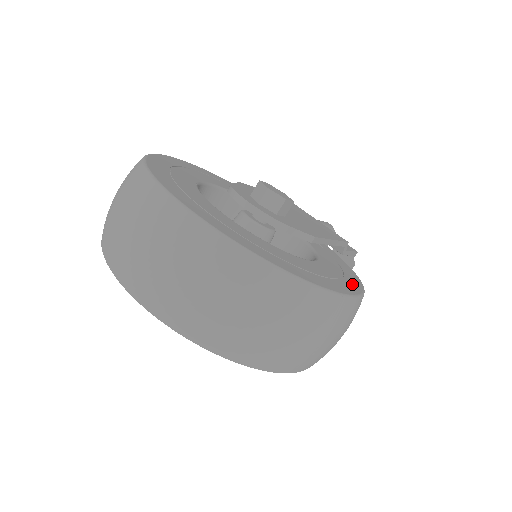
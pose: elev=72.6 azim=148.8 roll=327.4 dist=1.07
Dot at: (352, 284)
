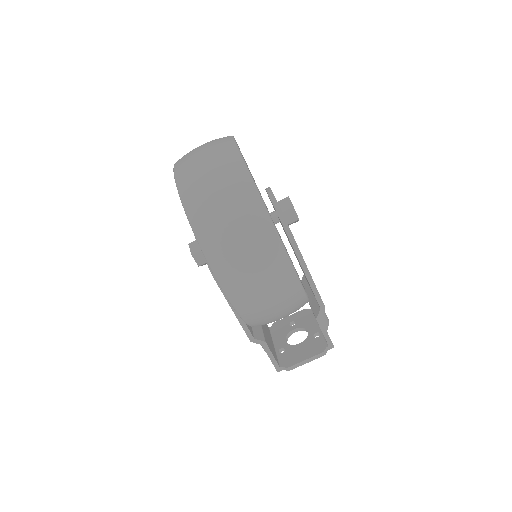
Dot at: occluded
